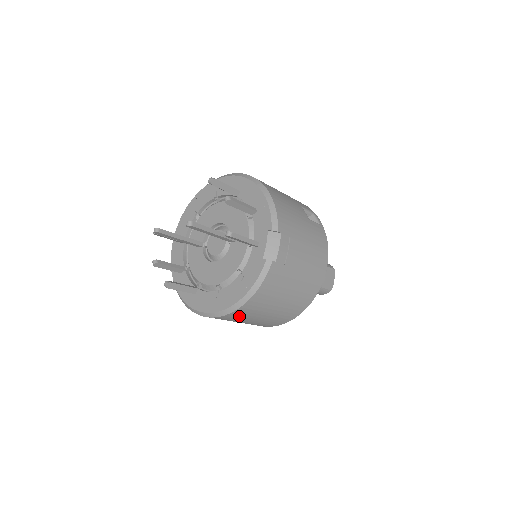
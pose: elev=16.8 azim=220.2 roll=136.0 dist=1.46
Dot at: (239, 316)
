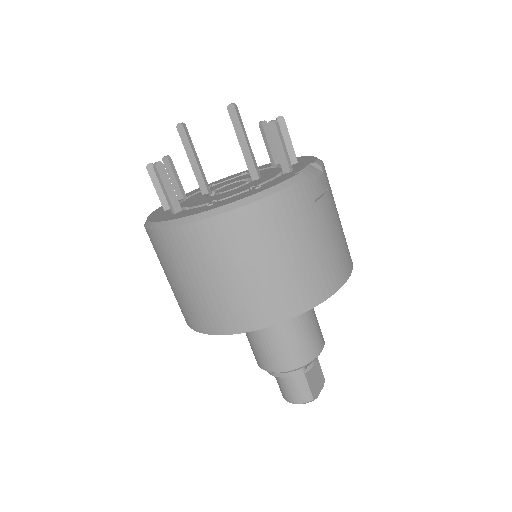
Dot at: (225, 238)
